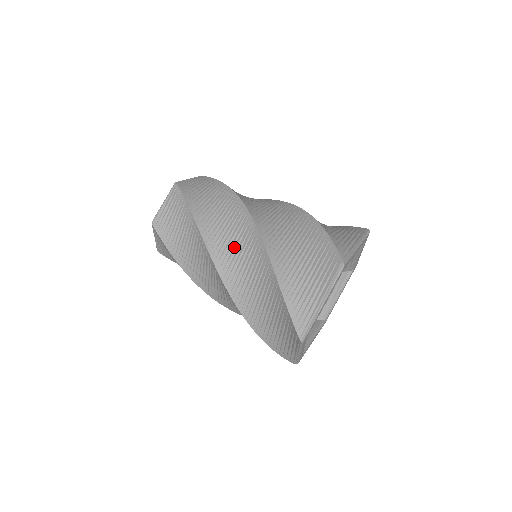
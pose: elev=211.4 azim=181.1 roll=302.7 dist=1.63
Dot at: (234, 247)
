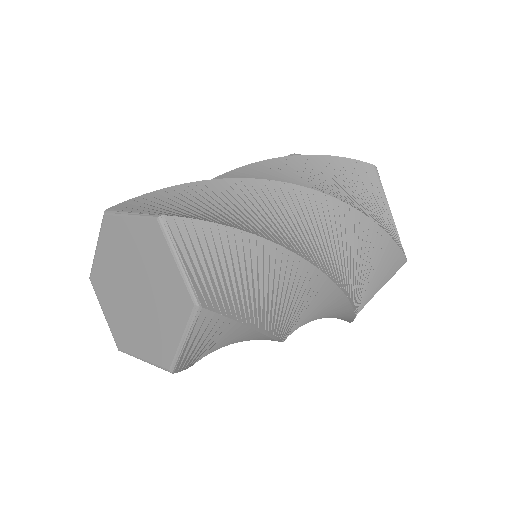
Dot at: (302, 313)
